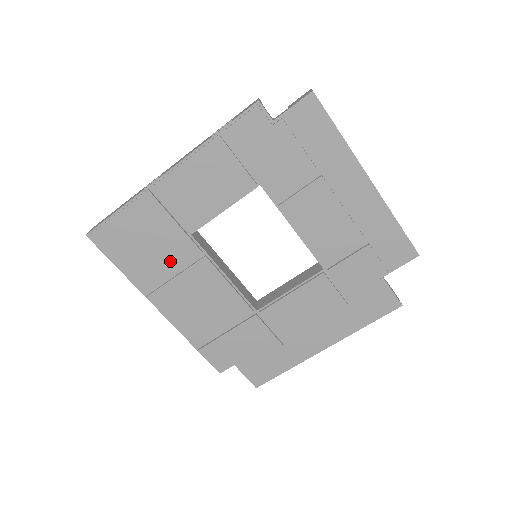
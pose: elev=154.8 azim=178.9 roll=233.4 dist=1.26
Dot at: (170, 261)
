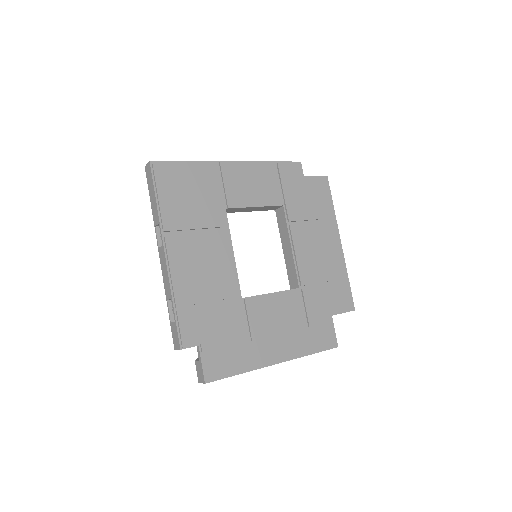
Dot at: (201, 218)
